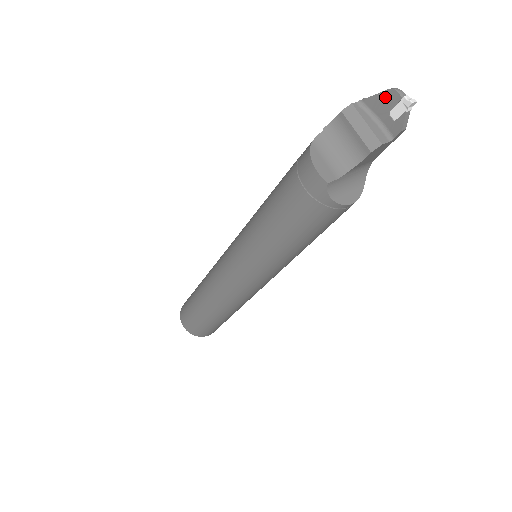
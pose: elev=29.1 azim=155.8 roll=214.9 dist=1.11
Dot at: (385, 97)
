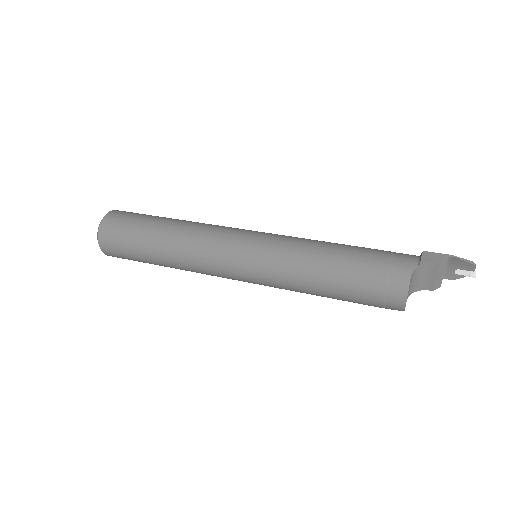
Dot at: (465, 264)
